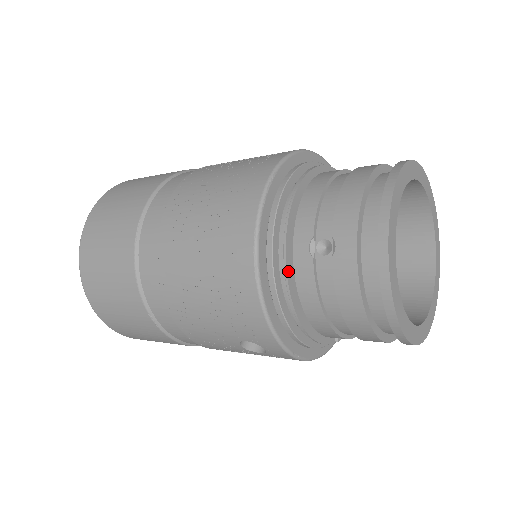
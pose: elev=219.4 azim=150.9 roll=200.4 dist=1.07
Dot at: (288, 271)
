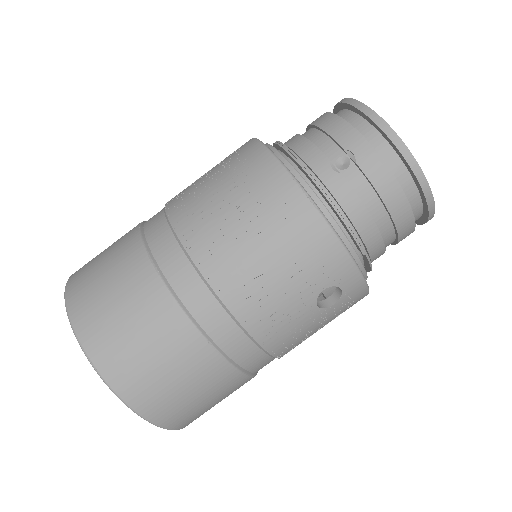
Dot at: (329, 195)
